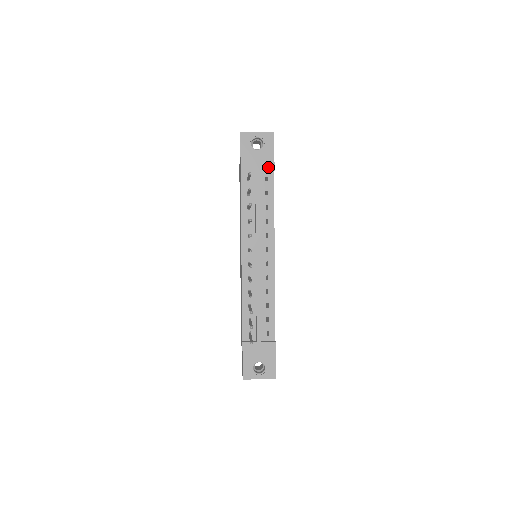
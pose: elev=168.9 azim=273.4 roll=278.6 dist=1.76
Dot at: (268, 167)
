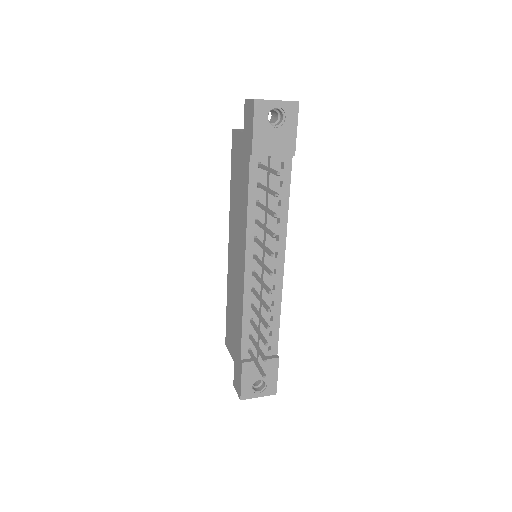
Dot at: (287, 151)
